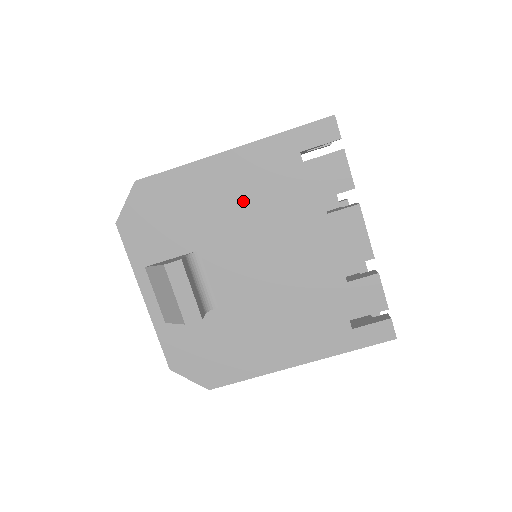
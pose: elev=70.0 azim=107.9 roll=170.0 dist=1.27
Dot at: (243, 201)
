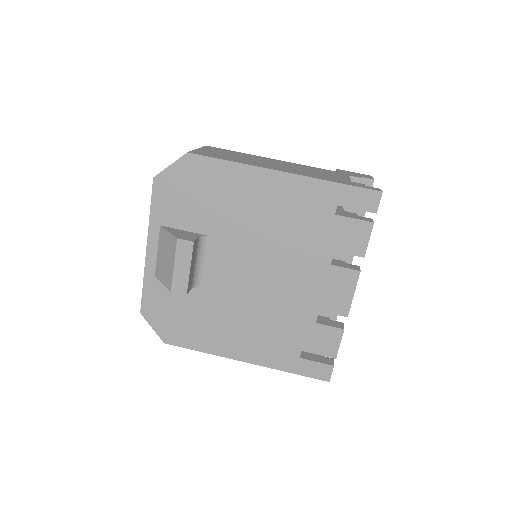
Dot at: (269, 218)
